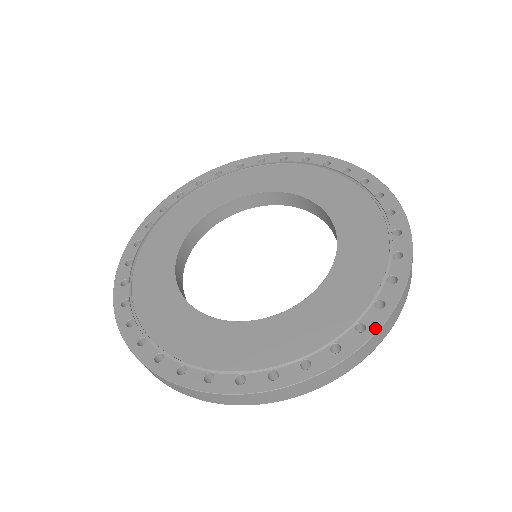
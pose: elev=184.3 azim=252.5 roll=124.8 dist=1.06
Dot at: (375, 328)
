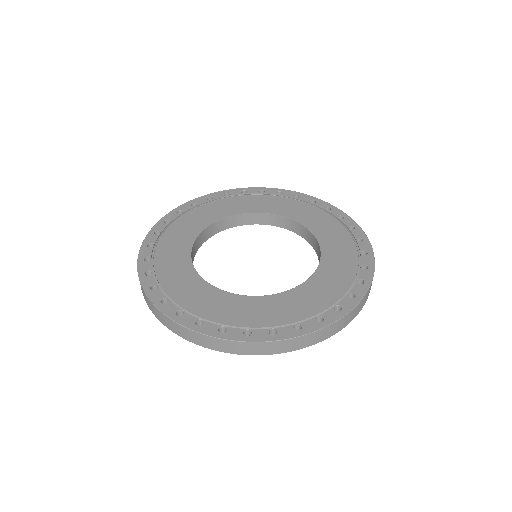
Dot at: (200, 330)
